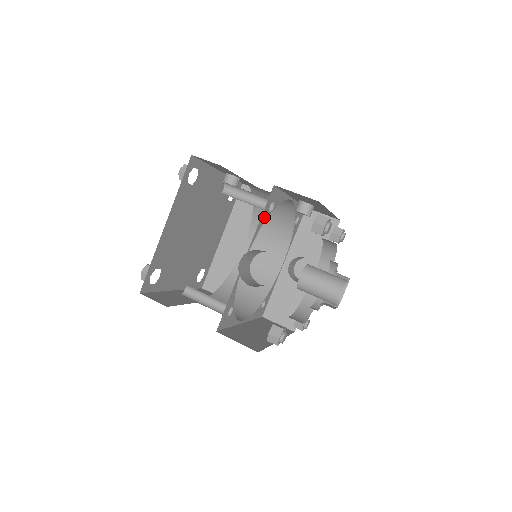
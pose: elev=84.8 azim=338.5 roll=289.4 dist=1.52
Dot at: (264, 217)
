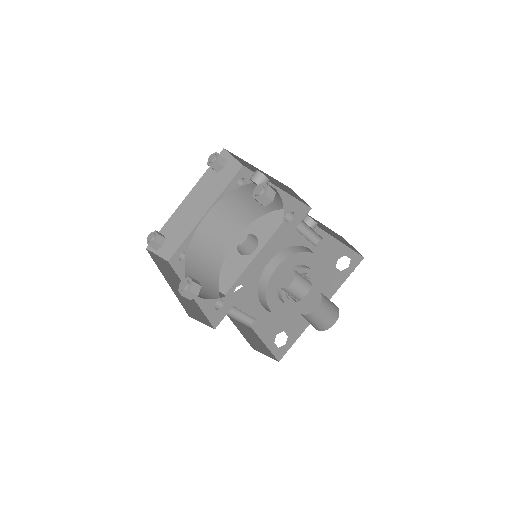
Dot at: occluded
